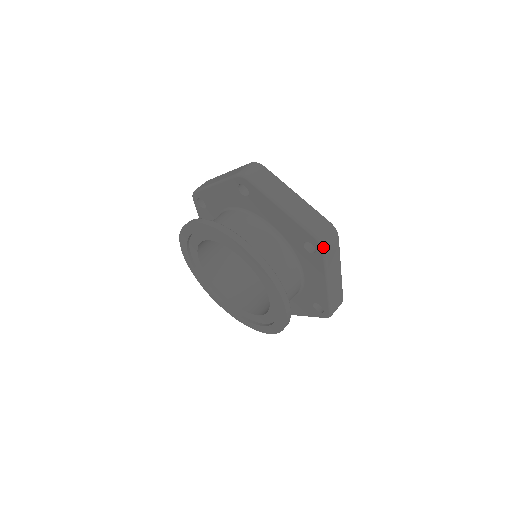
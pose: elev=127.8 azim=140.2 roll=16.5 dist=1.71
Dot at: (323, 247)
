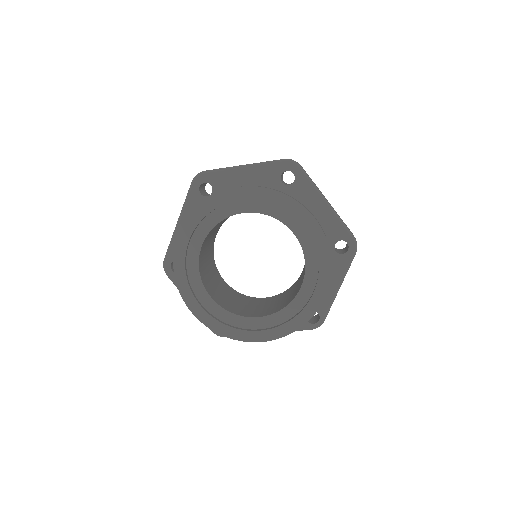
Dot at: (296, 163)
